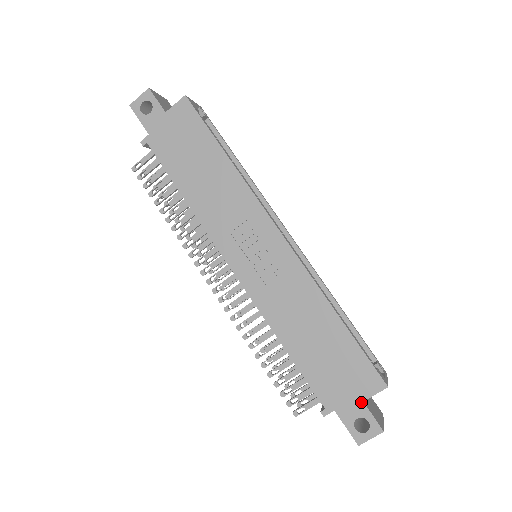
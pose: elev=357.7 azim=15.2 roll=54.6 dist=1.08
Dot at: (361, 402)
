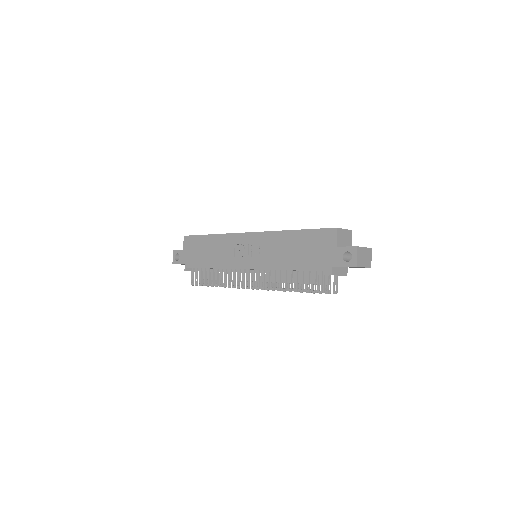
Dot at: (336, 248)
